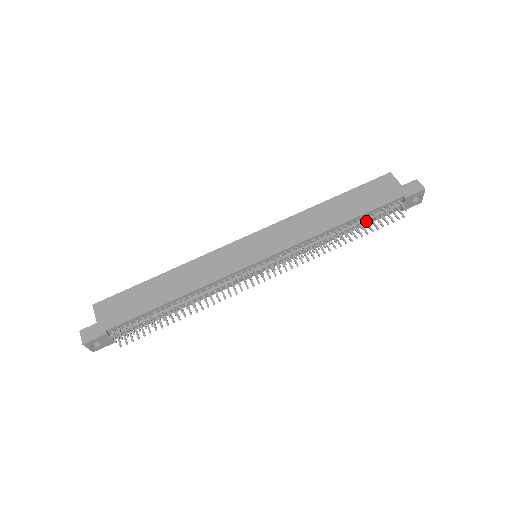
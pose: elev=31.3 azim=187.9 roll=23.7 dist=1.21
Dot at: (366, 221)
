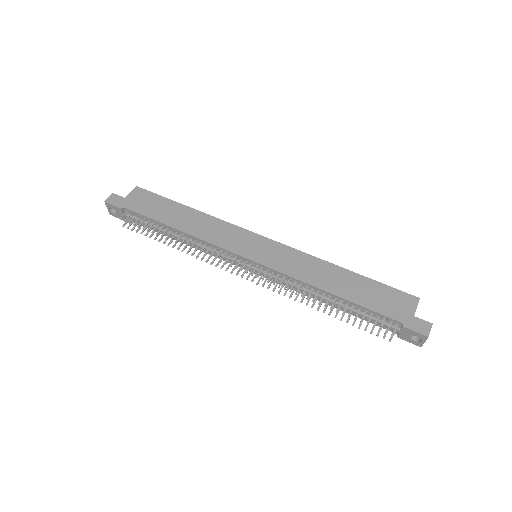
Dot at: (356, 312)
